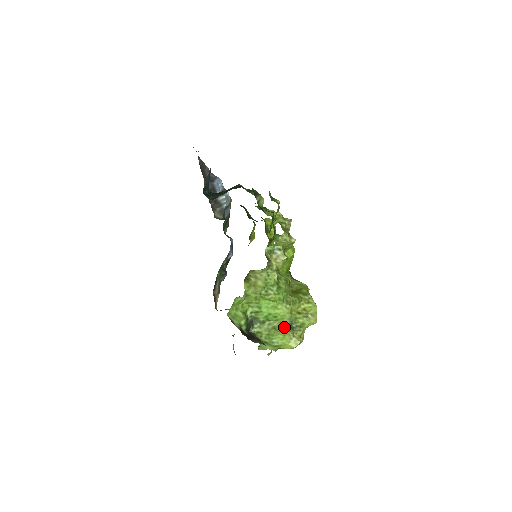
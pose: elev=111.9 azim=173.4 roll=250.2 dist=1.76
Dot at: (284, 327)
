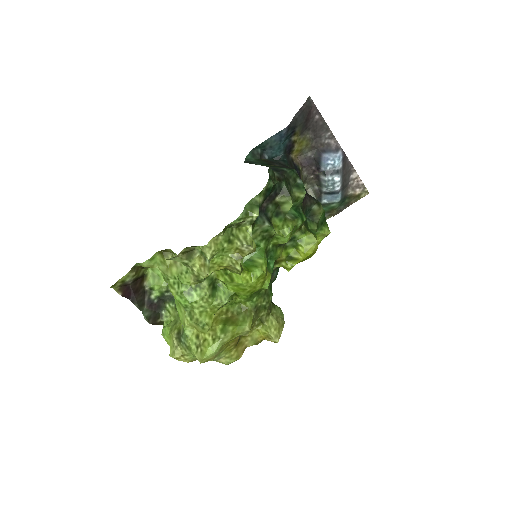
Dot at: (176, 330)
